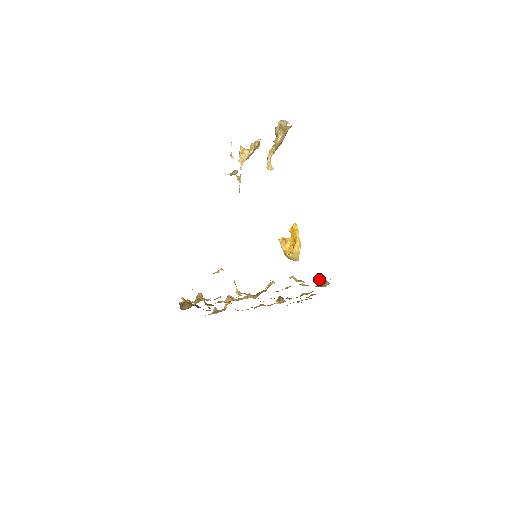
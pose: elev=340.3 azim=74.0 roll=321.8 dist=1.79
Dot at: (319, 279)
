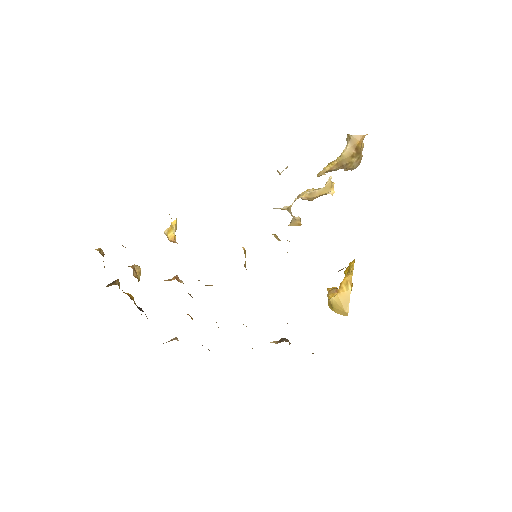
Dot at: (338, 271)
